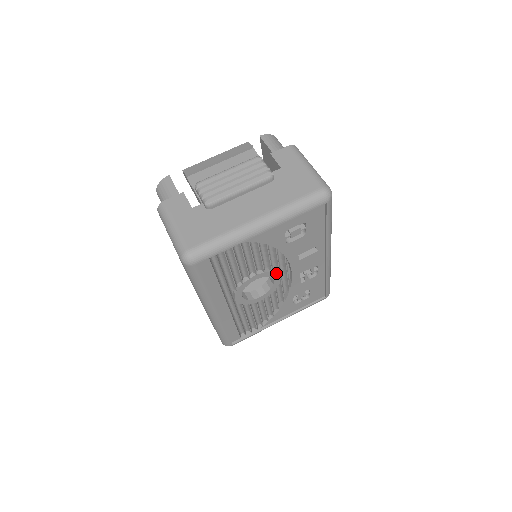
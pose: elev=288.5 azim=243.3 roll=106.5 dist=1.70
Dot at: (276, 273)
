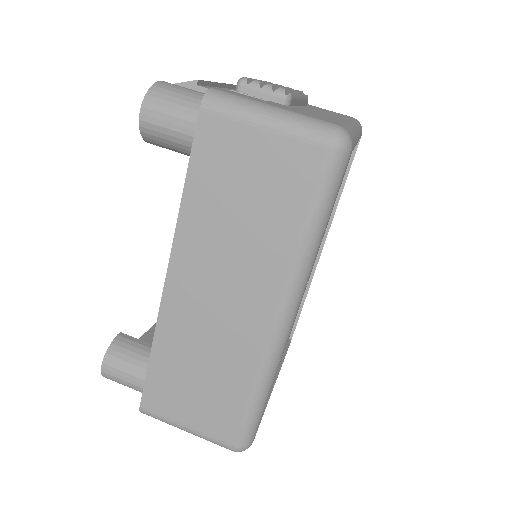
Dot at: occluded
